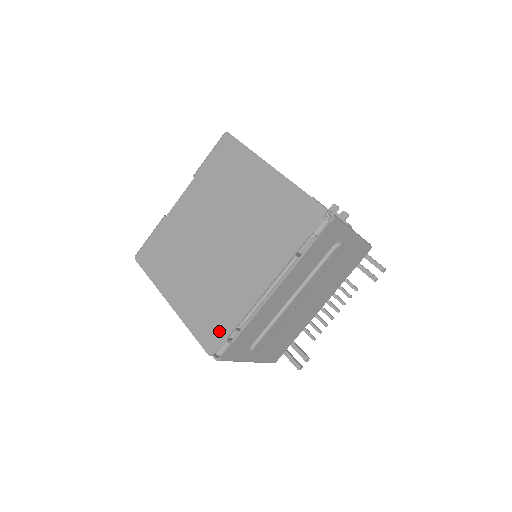
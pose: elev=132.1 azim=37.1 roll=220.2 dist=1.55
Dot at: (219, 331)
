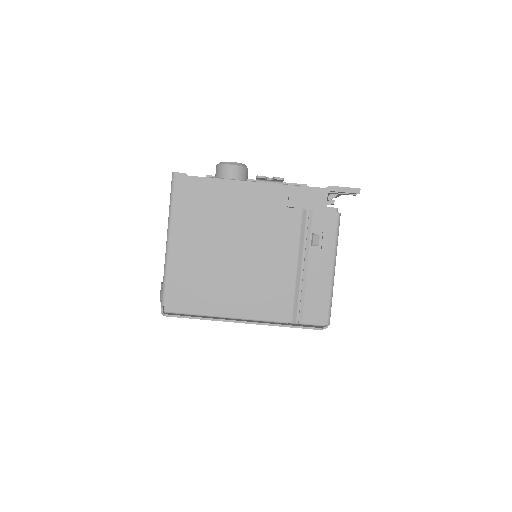
Dot at: occluded
